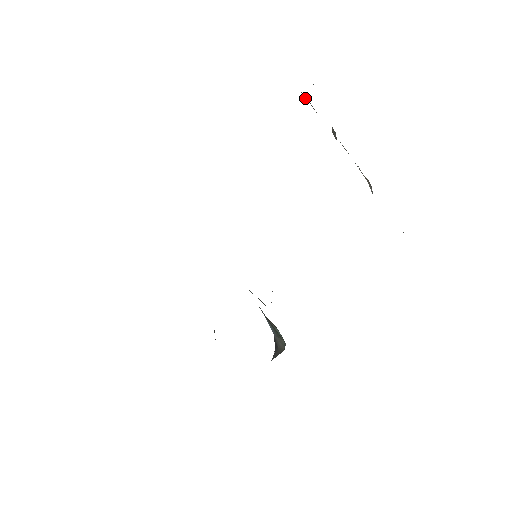
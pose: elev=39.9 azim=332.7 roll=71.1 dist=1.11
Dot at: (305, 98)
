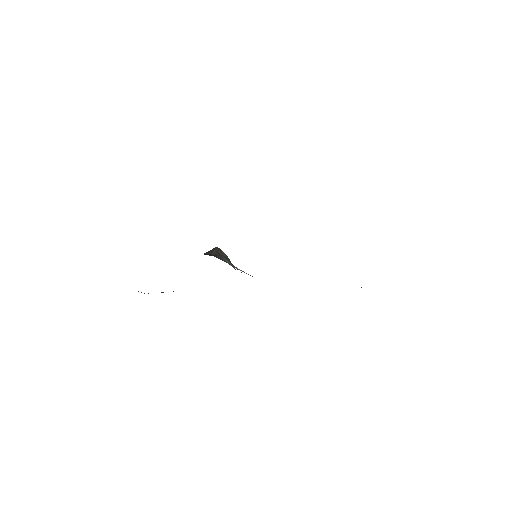
Dot at: occluded
